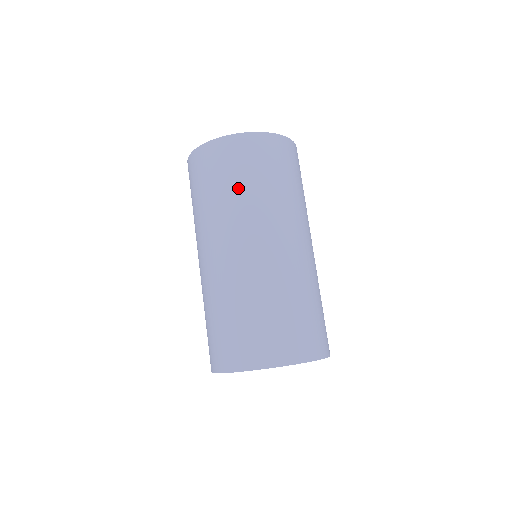
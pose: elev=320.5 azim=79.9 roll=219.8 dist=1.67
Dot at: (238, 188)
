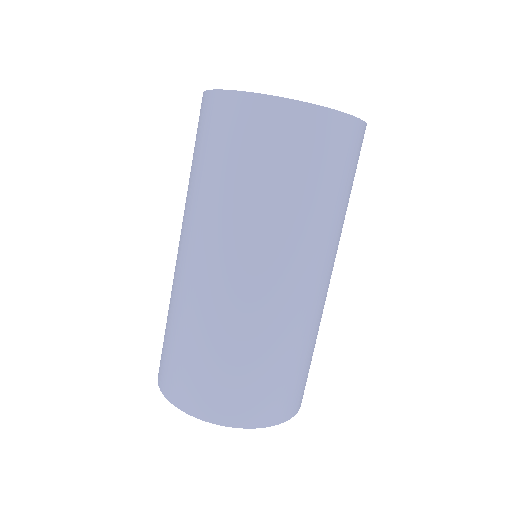
Dot at: (238, 182)
